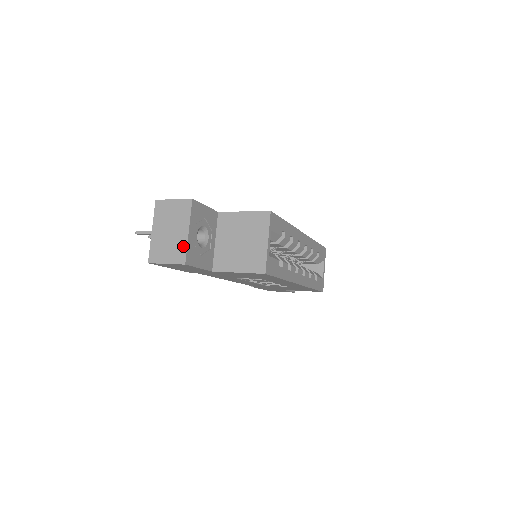
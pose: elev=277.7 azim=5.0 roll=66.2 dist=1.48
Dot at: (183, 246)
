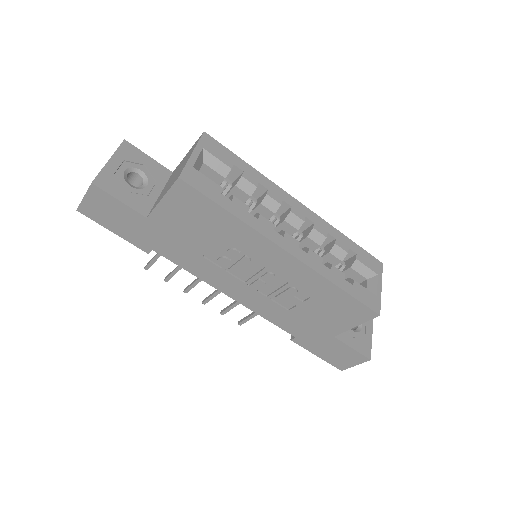
Dot at: (99, 173)
